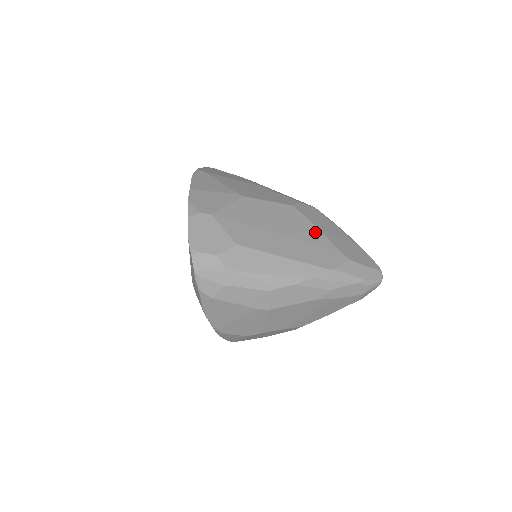
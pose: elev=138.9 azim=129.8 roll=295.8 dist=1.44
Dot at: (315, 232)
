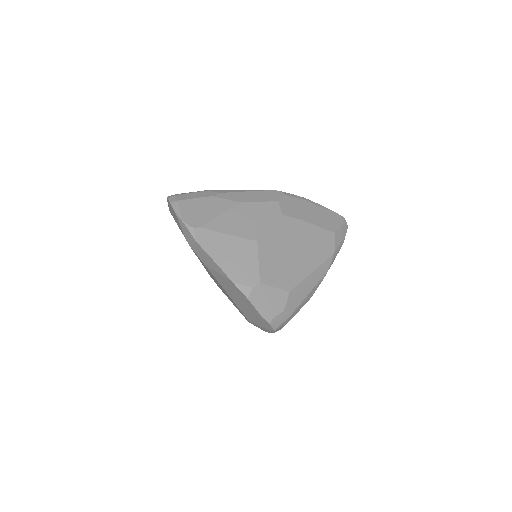
Dot at: (308, 228)
